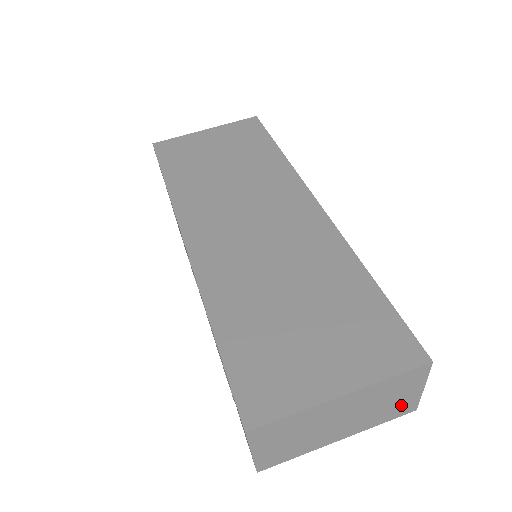
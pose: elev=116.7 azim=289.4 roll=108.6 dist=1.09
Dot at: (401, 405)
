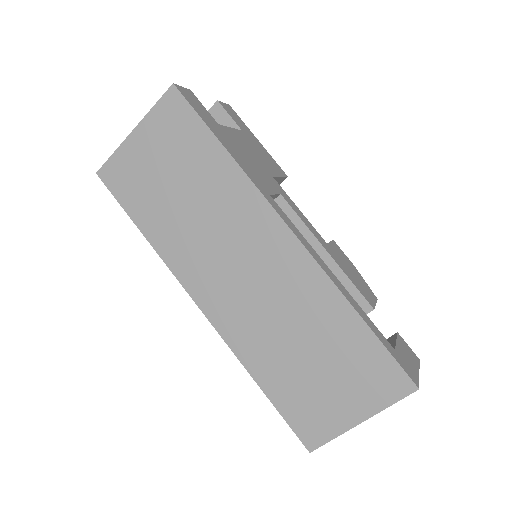
Dot at: occluded
